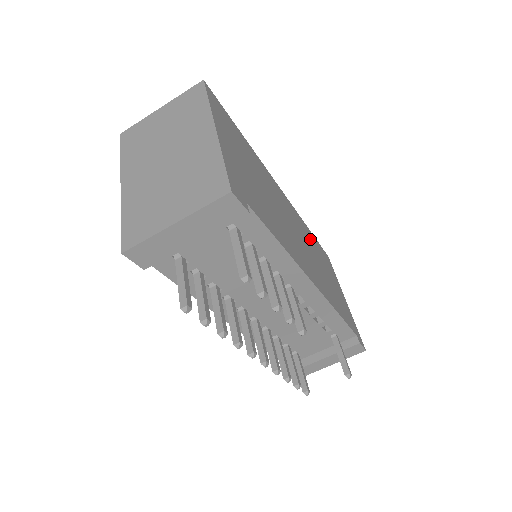
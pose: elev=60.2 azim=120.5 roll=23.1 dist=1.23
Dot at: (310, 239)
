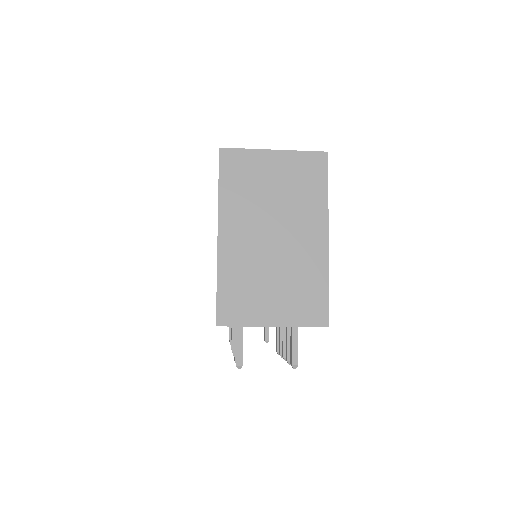
Dot at: occluded
